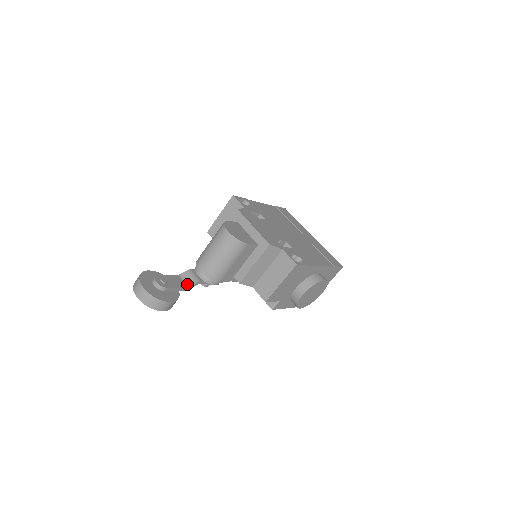
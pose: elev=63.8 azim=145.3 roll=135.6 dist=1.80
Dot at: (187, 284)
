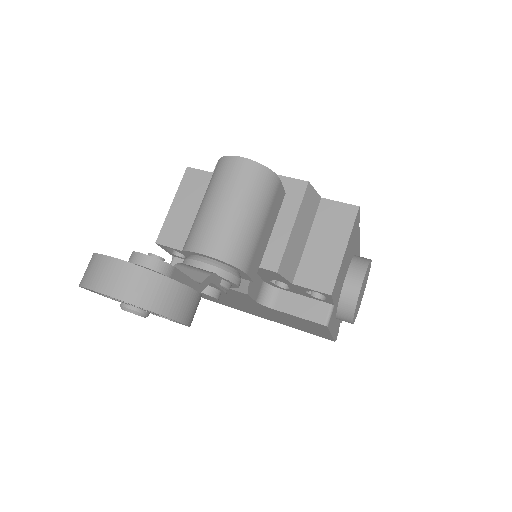
Dot at: occluded
